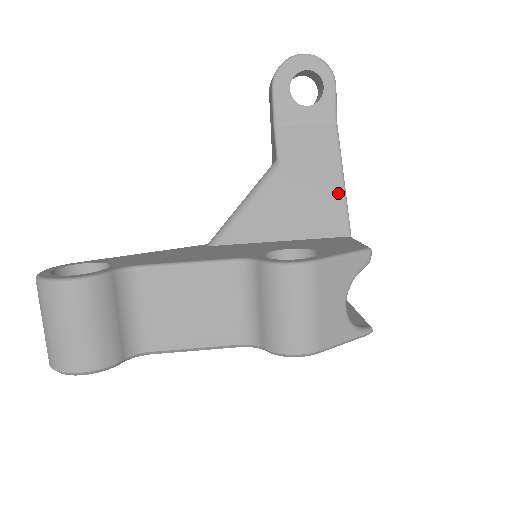
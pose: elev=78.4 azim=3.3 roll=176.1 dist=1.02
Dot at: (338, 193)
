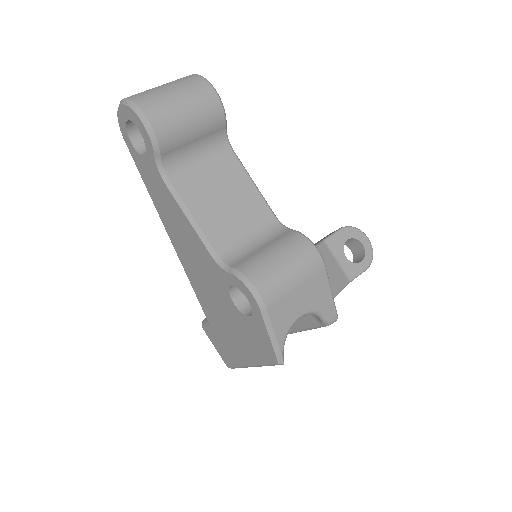
Dot at: occluded
